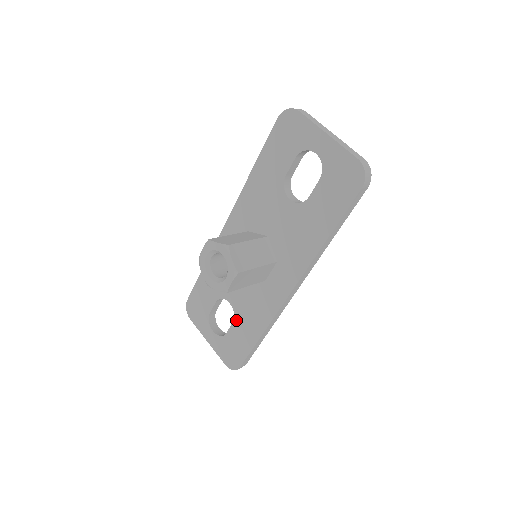
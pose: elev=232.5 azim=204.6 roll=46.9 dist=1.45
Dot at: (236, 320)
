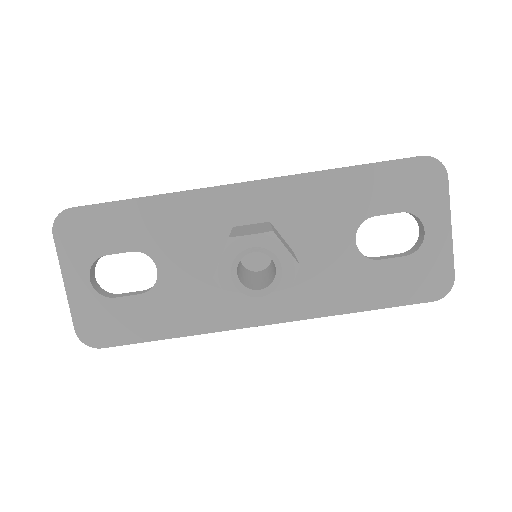
Dot at: (150, 295)
